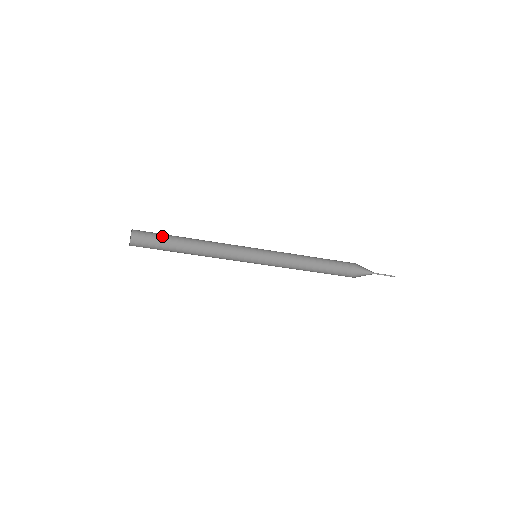
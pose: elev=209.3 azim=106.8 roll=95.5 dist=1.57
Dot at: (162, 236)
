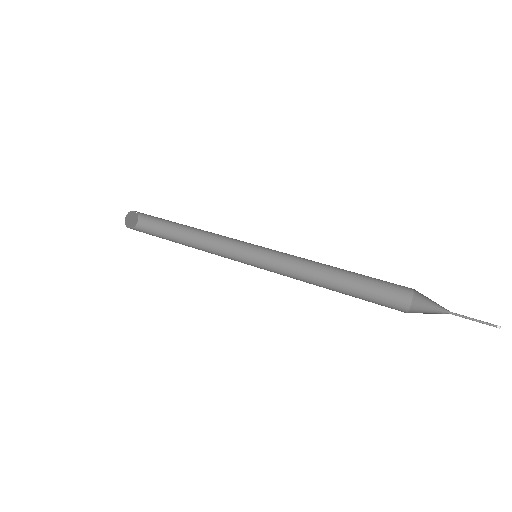
Dot at: occluded
